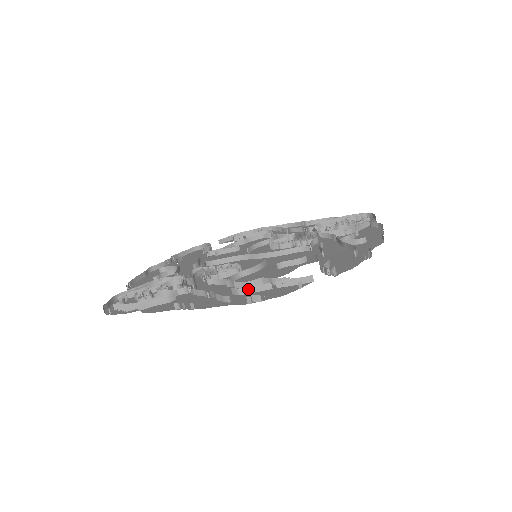
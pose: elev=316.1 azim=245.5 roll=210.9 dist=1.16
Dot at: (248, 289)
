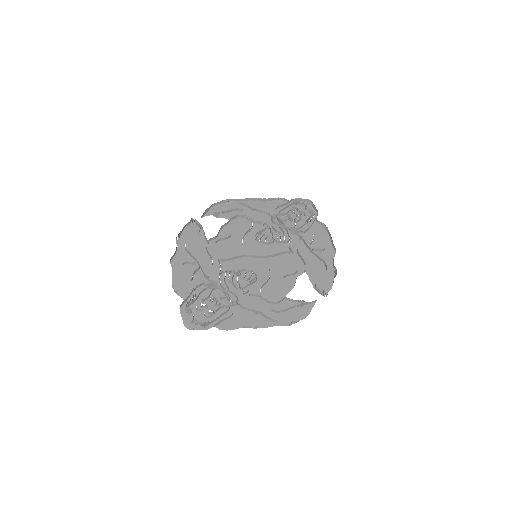
Dot at: (283, 310)
